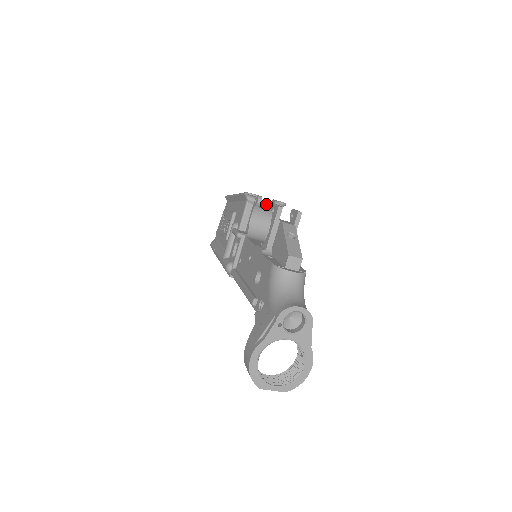
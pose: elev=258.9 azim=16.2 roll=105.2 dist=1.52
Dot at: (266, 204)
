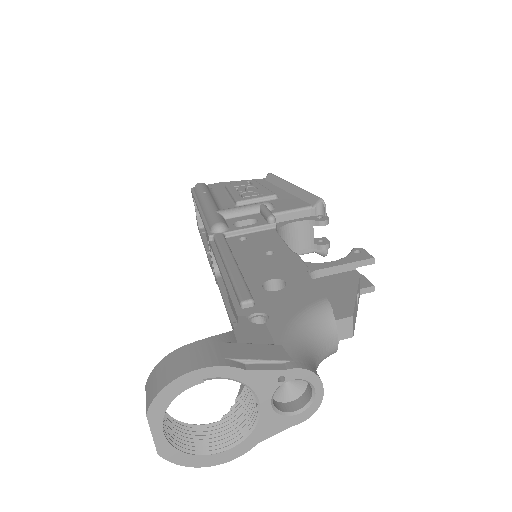
Dot at: occluded
